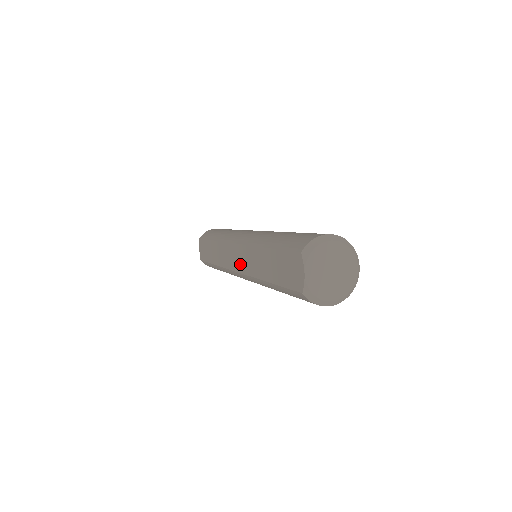
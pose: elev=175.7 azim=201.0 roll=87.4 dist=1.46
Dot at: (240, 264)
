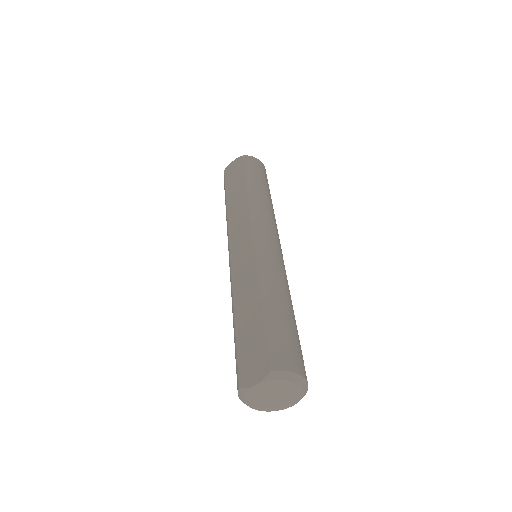
Dot at: (238, 257)
